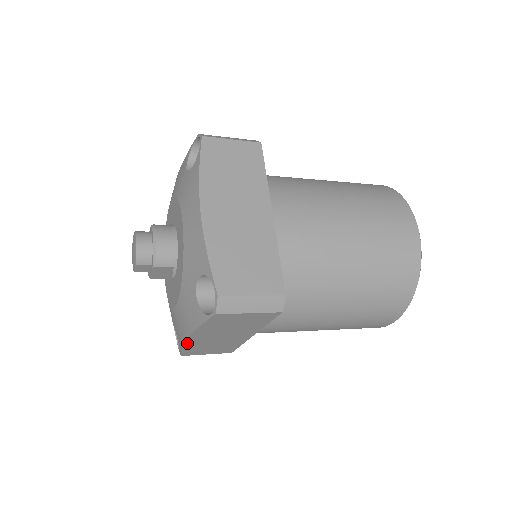
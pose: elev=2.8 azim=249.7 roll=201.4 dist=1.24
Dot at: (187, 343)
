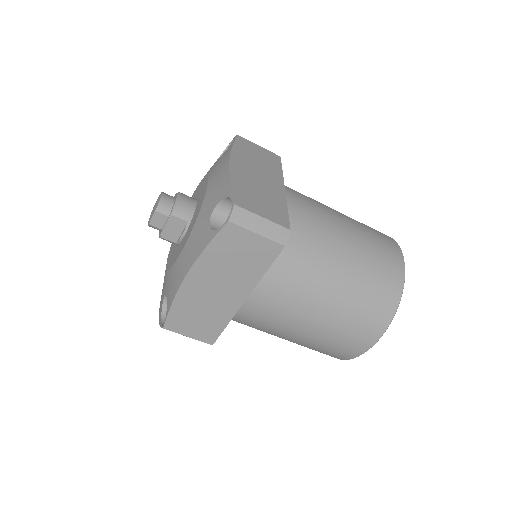
Dot at: (181, 291)
